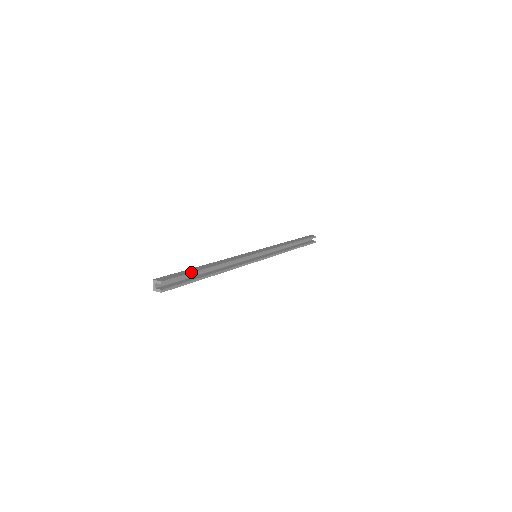
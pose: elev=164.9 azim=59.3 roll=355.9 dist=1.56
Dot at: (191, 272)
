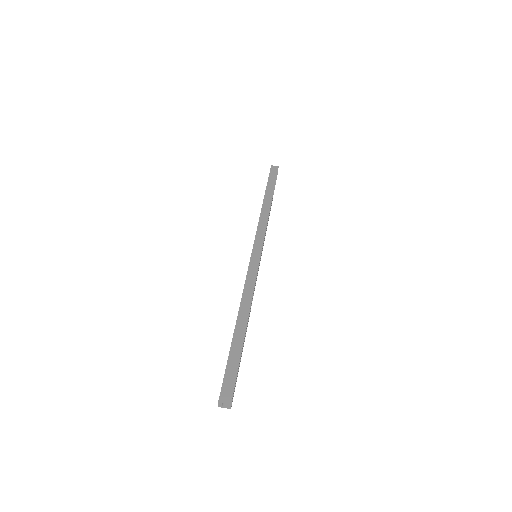
Dot at: (240, 357)
